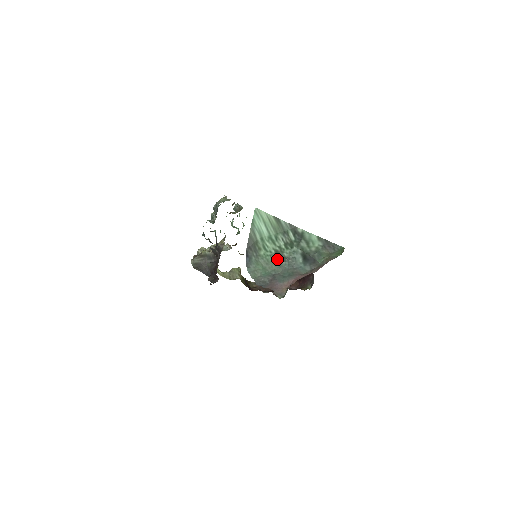
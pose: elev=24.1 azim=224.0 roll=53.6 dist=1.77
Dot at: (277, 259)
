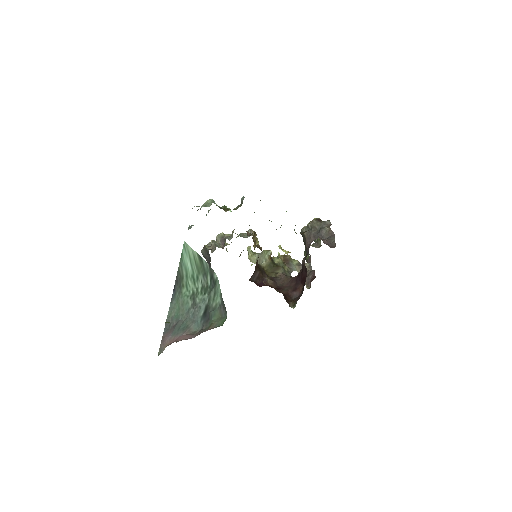
Dot at: (190, 303)
